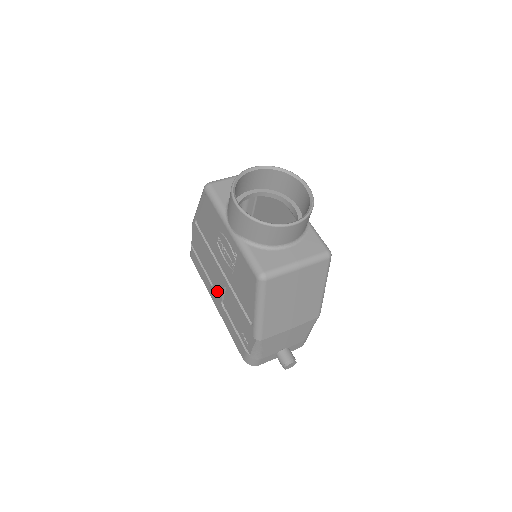
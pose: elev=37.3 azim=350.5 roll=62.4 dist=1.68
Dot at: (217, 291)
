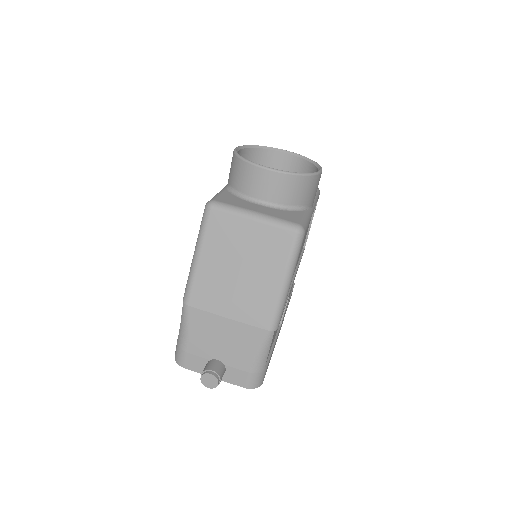
Dot at: occluded
